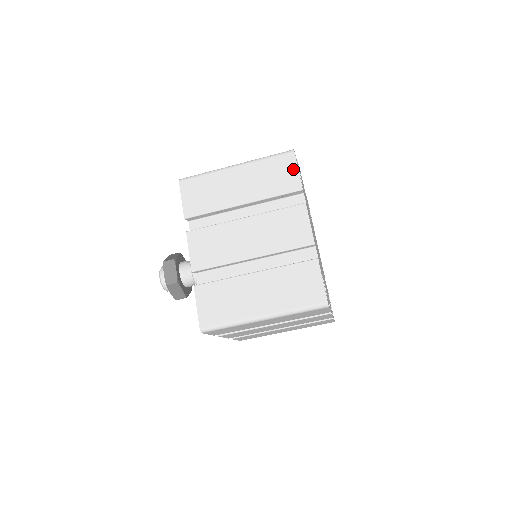
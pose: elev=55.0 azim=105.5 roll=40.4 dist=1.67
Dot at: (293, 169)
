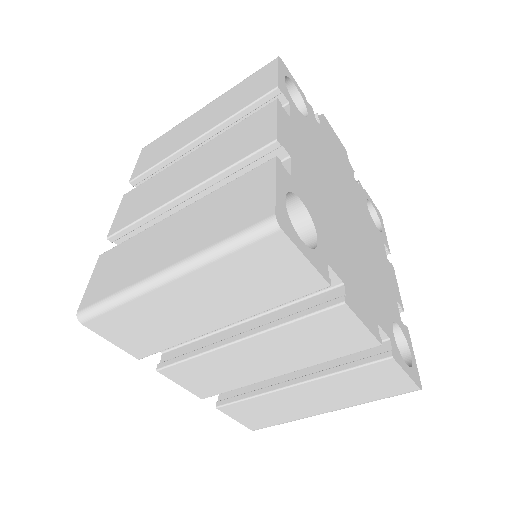
Dot at: (271, 73)
